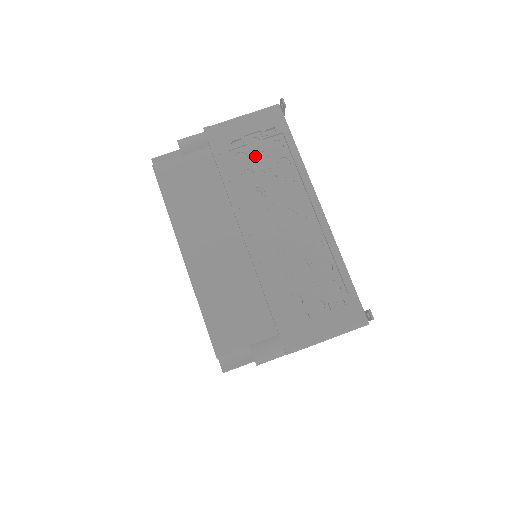
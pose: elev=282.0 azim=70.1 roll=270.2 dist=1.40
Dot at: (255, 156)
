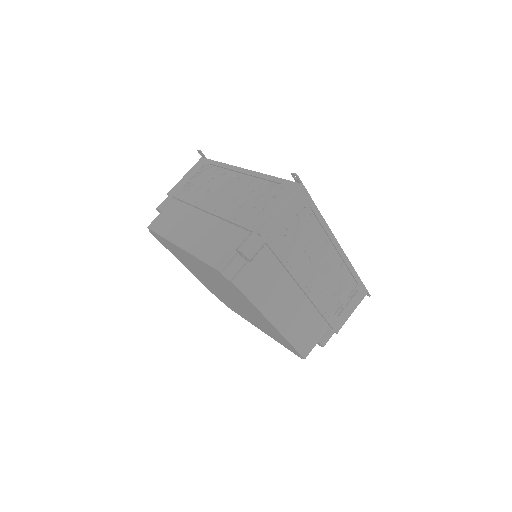
Dot at: (199, 182)
